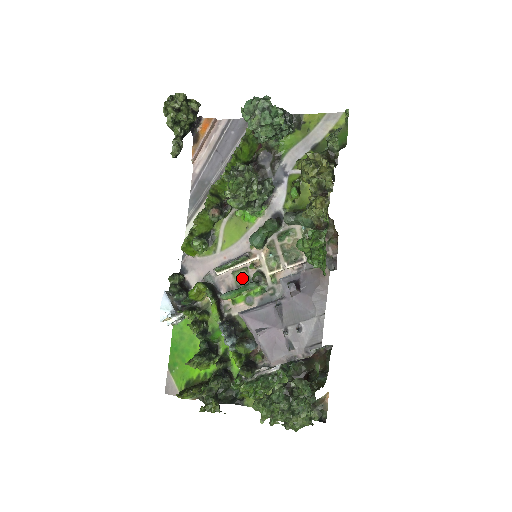
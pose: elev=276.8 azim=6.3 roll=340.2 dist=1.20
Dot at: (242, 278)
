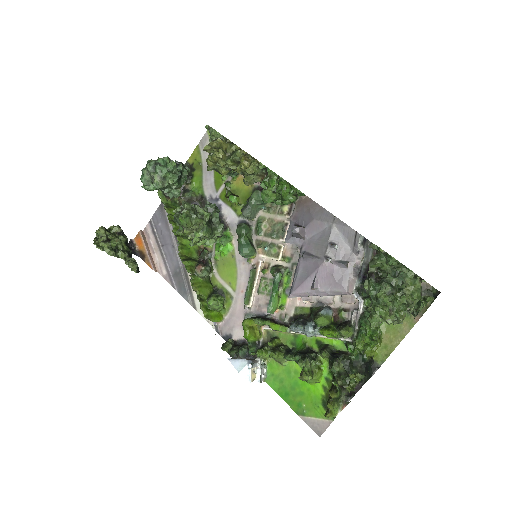
Dot at: (268, 287)
